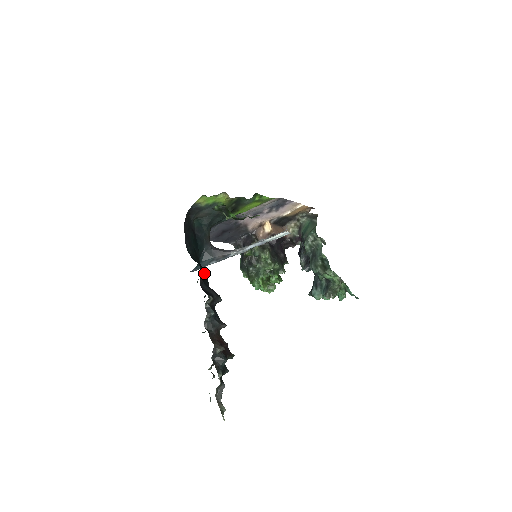
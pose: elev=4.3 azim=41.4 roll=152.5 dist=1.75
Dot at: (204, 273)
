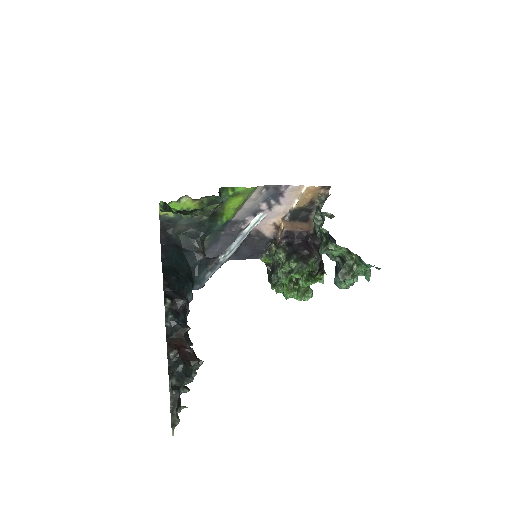
Dot at: (181, 282)
